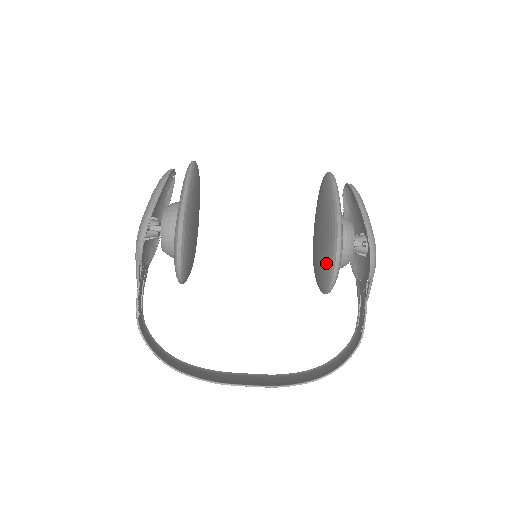
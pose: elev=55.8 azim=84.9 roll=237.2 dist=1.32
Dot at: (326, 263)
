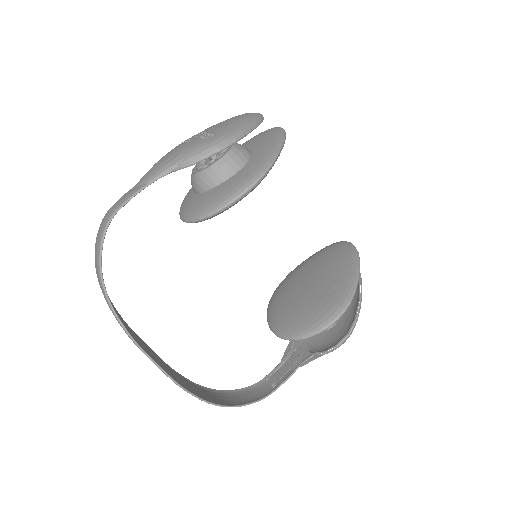
Dot at: (312, 317)
